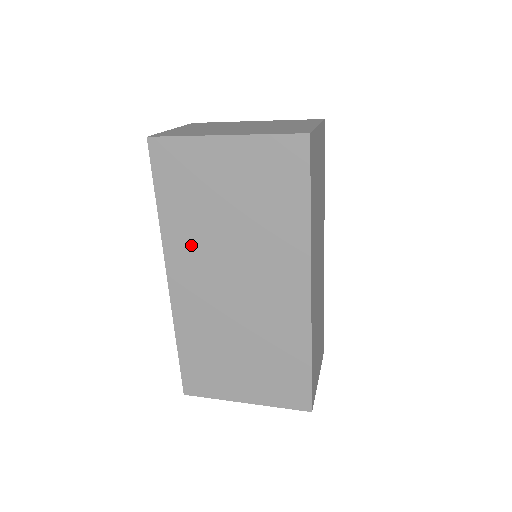
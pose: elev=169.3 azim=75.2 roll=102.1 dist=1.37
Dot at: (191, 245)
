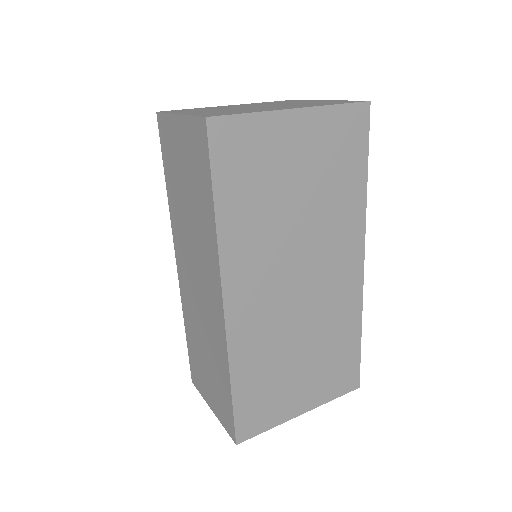
Dot at: (254, 249)
